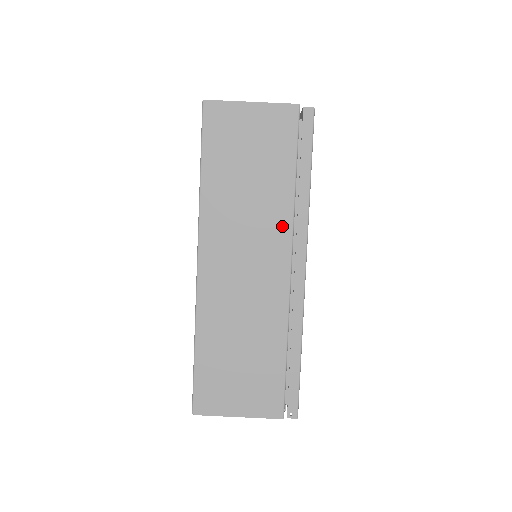
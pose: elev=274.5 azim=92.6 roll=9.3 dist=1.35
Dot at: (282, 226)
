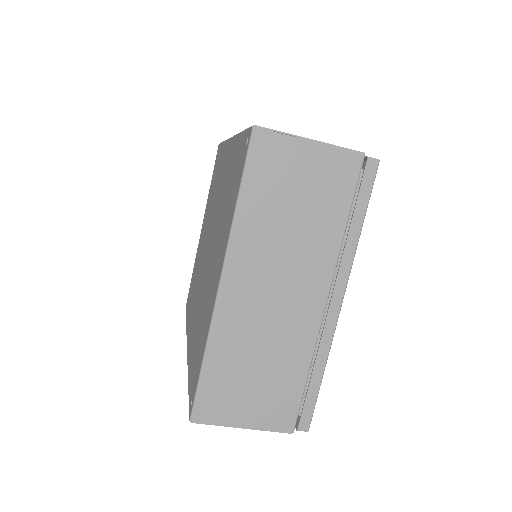
Dot at: occluded
